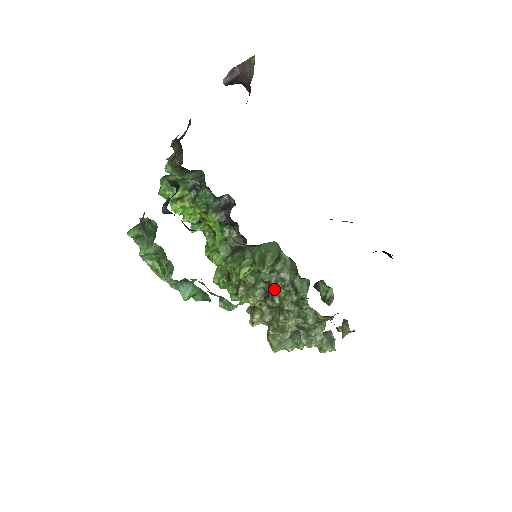
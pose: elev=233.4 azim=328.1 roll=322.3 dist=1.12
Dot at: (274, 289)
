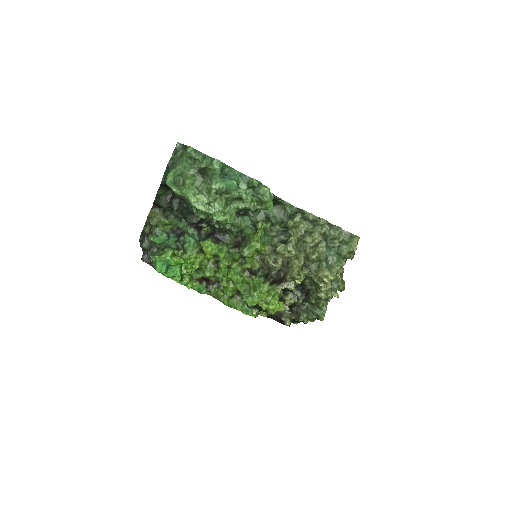
Dot at: (284, 229)
